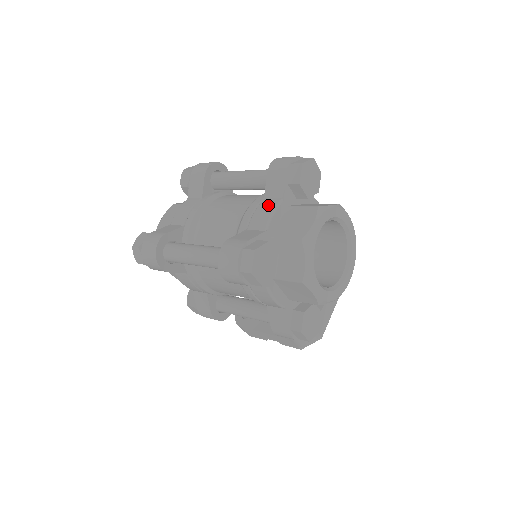
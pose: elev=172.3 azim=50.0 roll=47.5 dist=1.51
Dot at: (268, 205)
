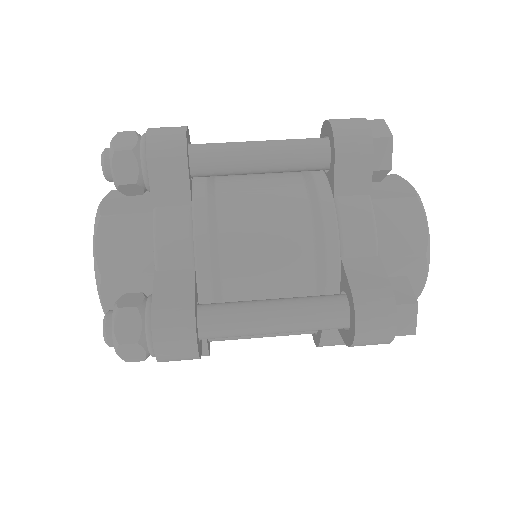
Dot at: (358, 211)
